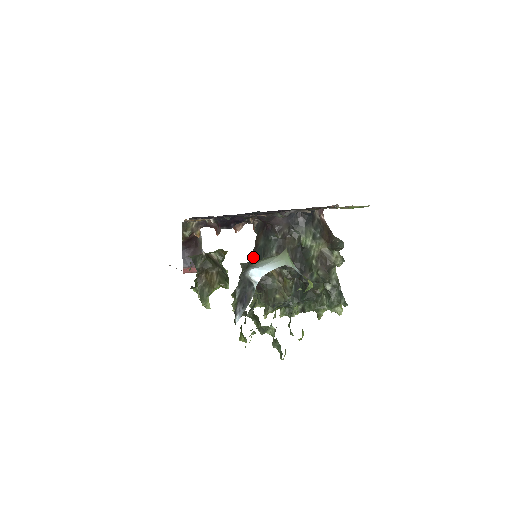
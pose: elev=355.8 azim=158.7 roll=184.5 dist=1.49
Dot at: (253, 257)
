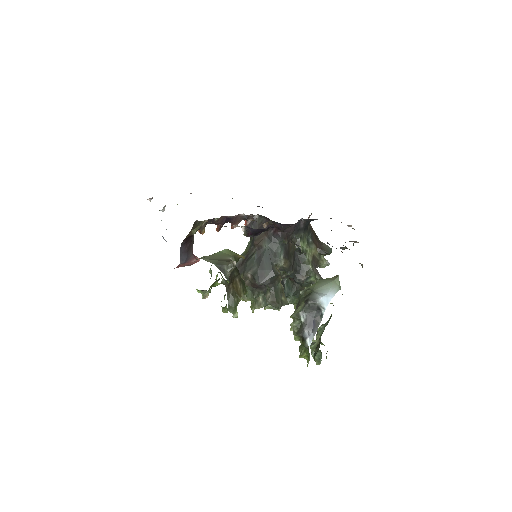
Dot at: (258, 259)
